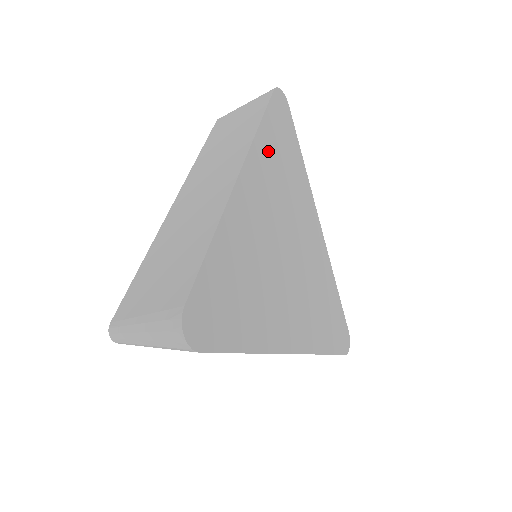
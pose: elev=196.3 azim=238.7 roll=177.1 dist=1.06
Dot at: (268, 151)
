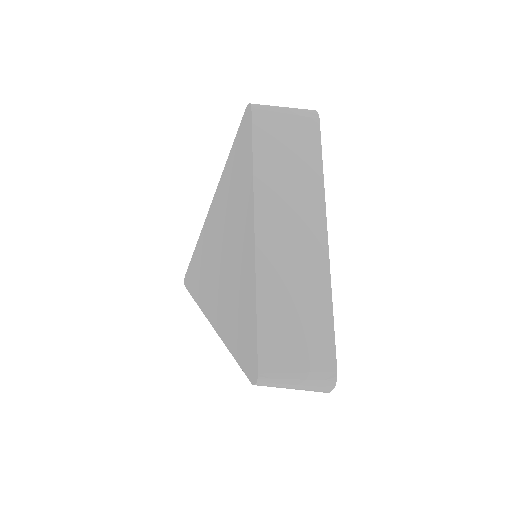
Dot at: occluded
